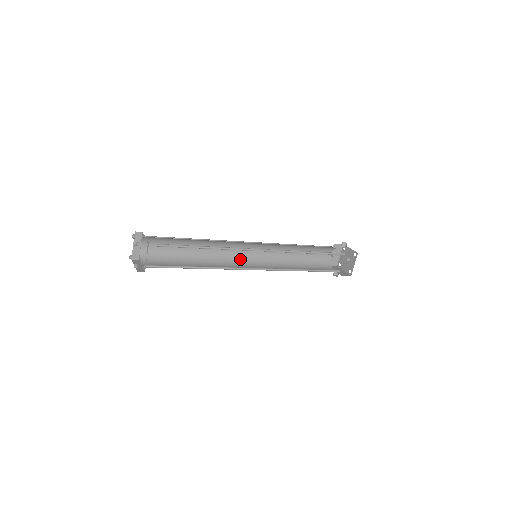
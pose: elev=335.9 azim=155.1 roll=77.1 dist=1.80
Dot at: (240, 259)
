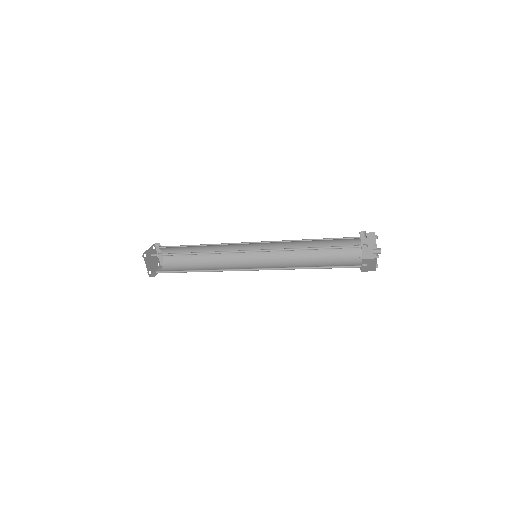
Dot at: (249, 259)
